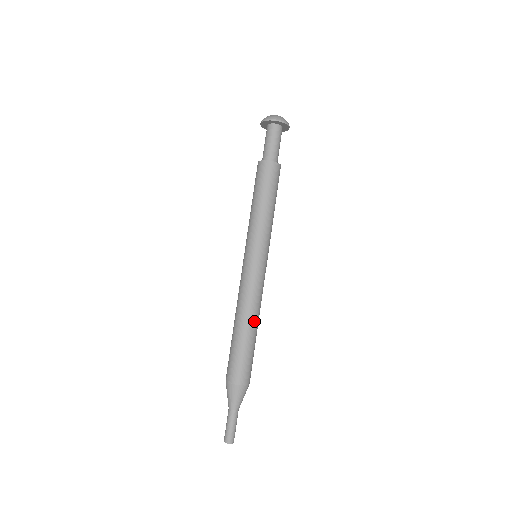
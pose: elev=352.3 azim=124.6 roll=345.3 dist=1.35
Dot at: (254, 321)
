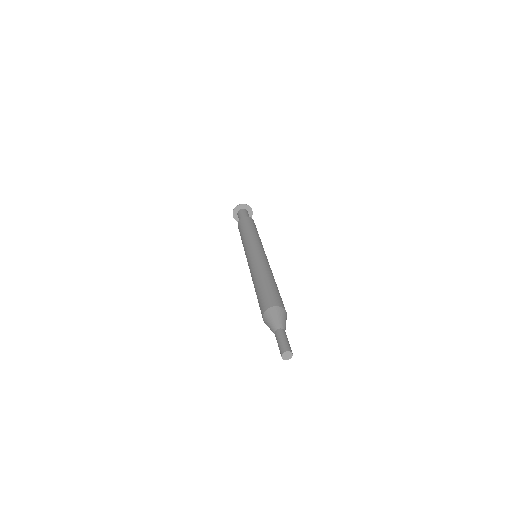
Dot at: occluded
